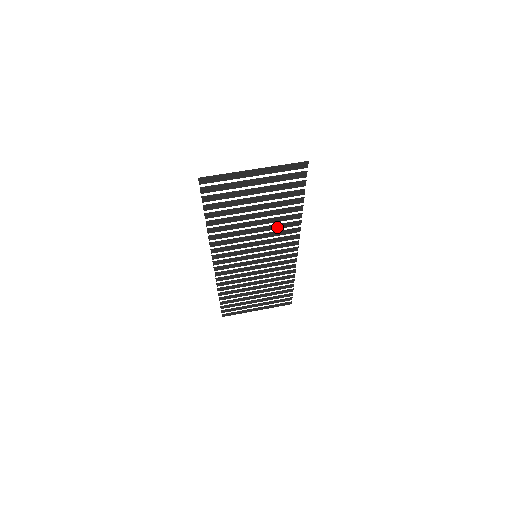
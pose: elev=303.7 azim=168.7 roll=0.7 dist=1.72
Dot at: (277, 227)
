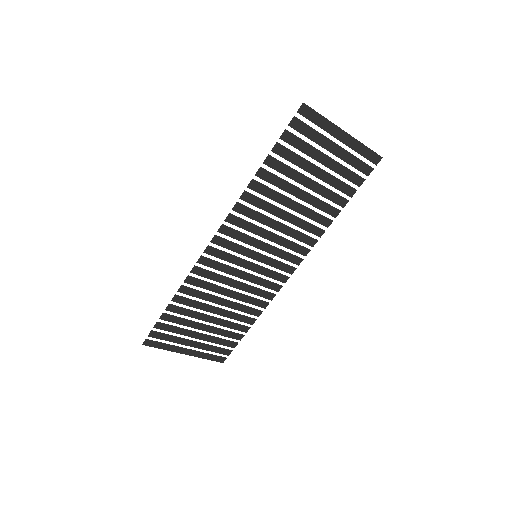
Dot at: (303, 225)
